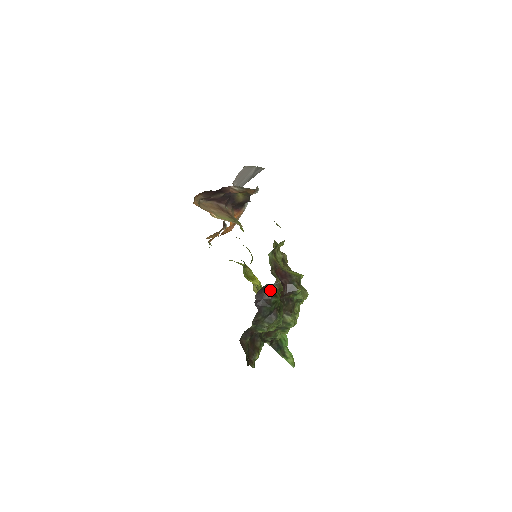
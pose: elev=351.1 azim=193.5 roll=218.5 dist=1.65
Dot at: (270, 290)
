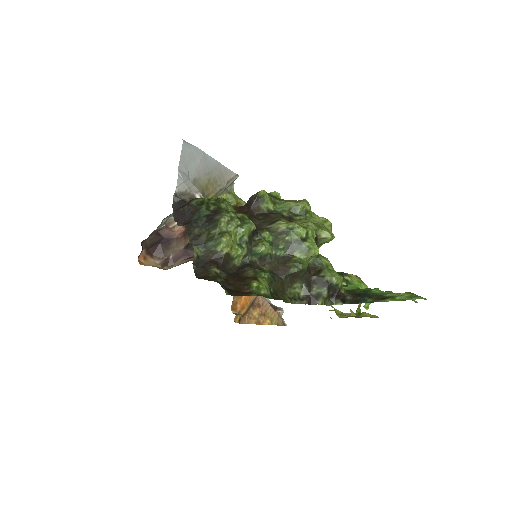
Dot at: occluded
